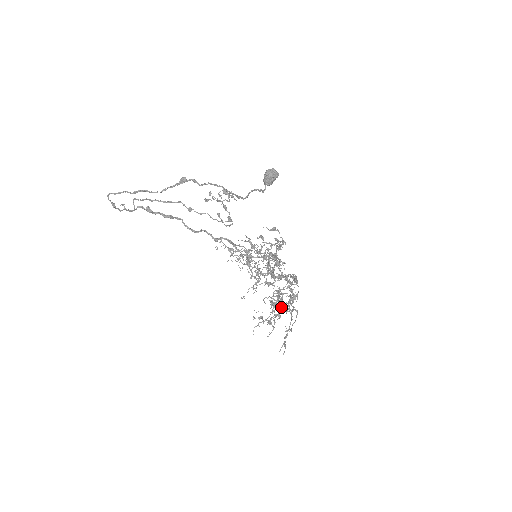
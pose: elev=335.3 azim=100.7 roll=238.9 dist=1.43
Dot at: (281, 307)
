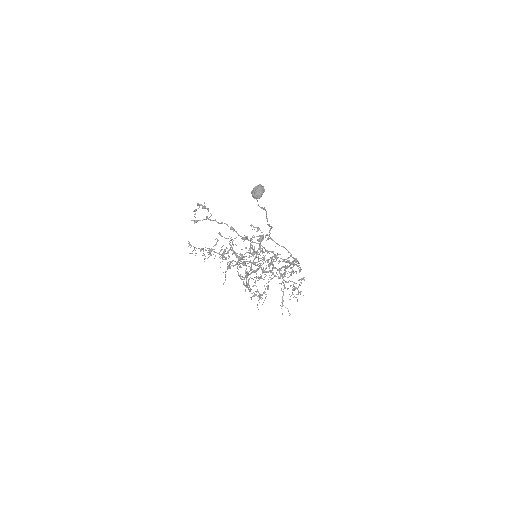
Dot at: occluded
